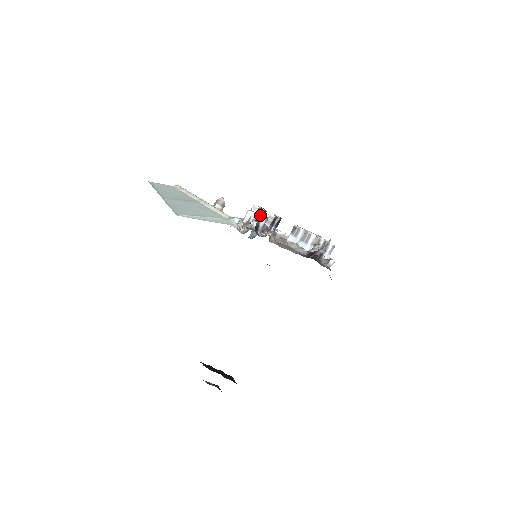
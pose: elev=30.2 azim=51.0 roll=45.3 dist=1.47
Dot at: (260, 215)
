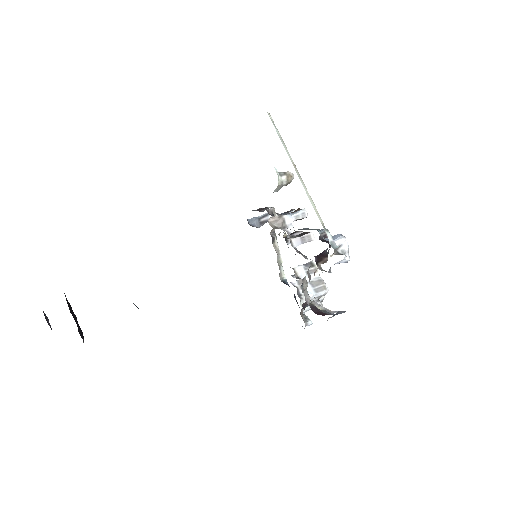
Dot at: occluded
